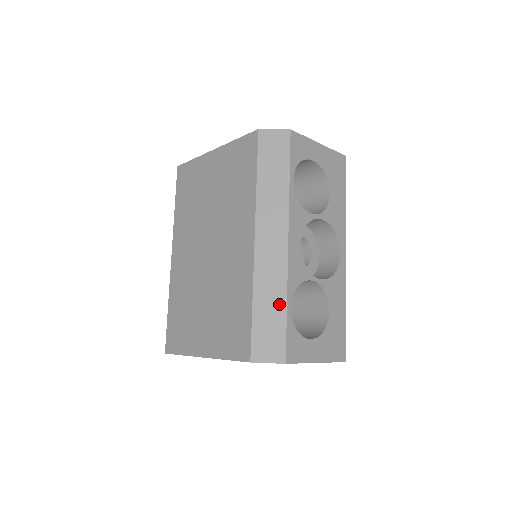
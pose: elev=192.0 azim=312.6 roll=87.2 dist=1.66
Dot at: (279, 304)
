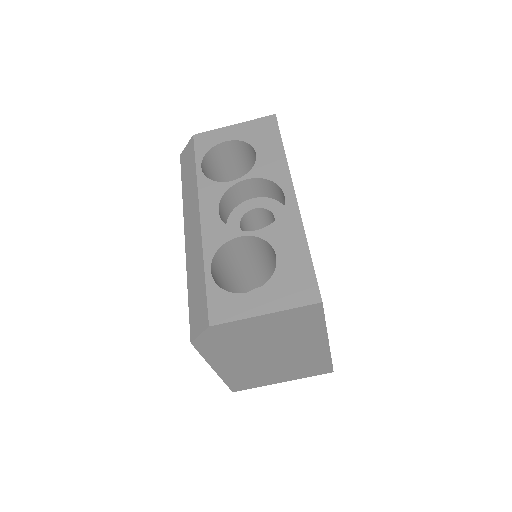
Dot at: (200, 274)
